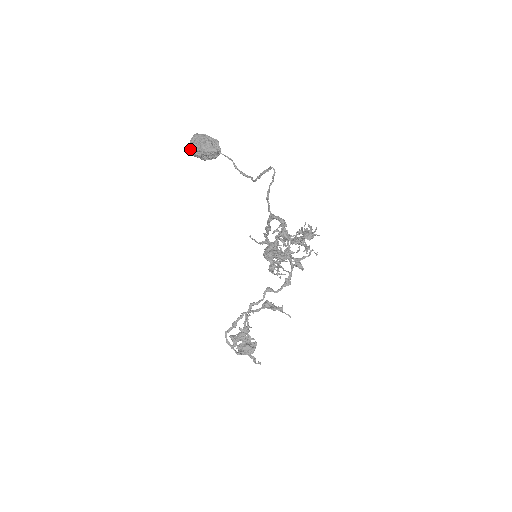
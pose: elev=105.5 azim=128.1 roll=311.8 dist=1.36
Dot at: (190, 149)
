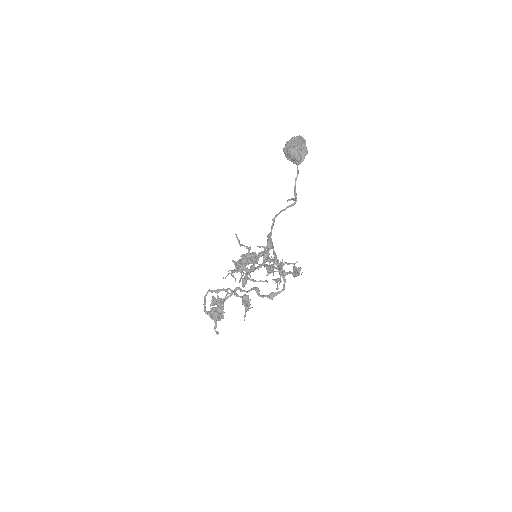
Dot at: occluded
